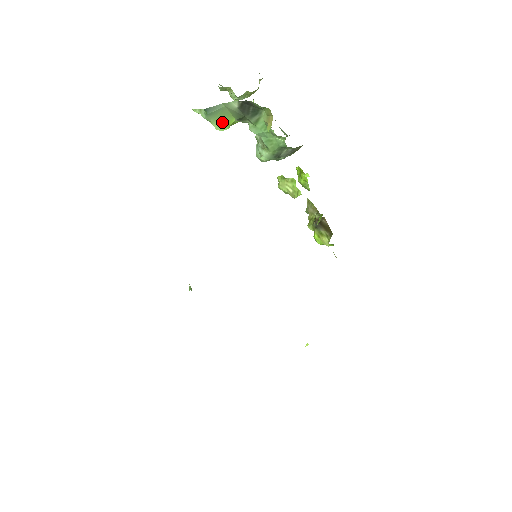
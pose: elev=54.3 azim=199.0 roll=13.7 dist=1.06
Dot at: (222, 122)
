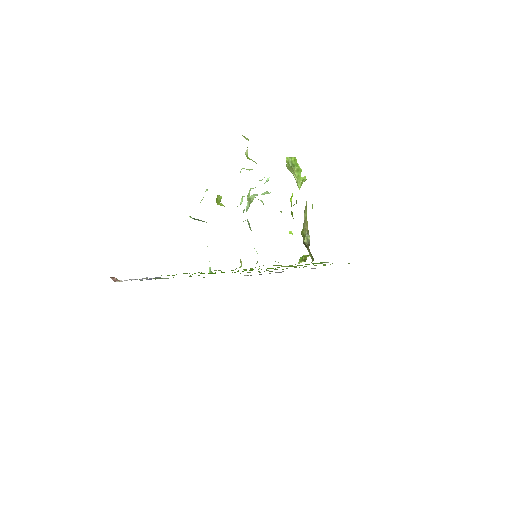
Dot at: occluded
